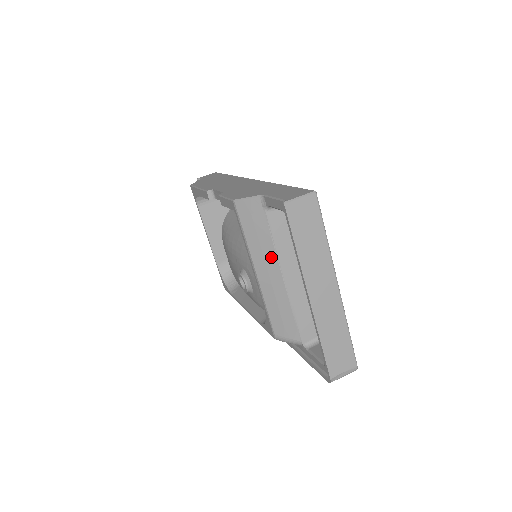
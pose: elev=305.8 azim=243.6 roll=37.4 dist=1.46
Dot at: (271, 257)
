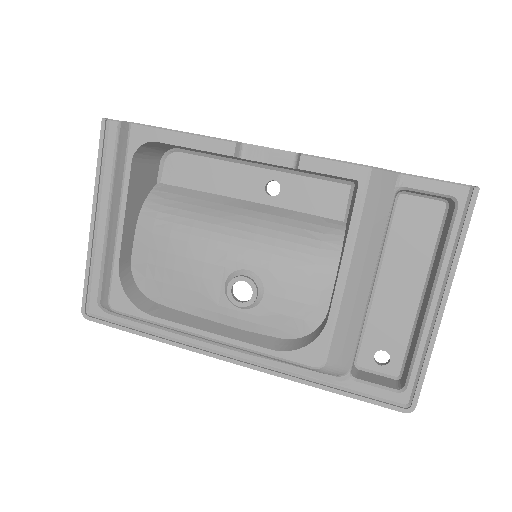
Dot at: (374, 253)
